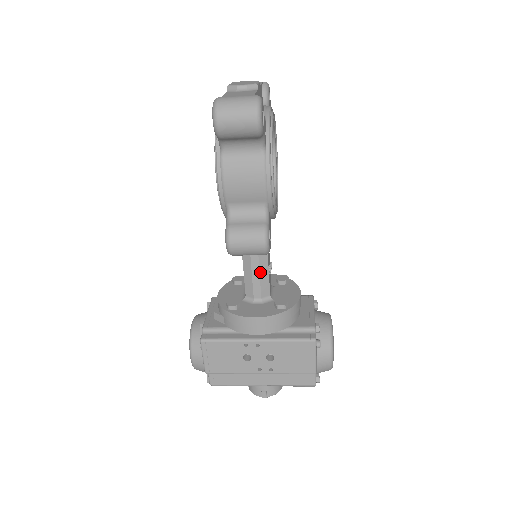
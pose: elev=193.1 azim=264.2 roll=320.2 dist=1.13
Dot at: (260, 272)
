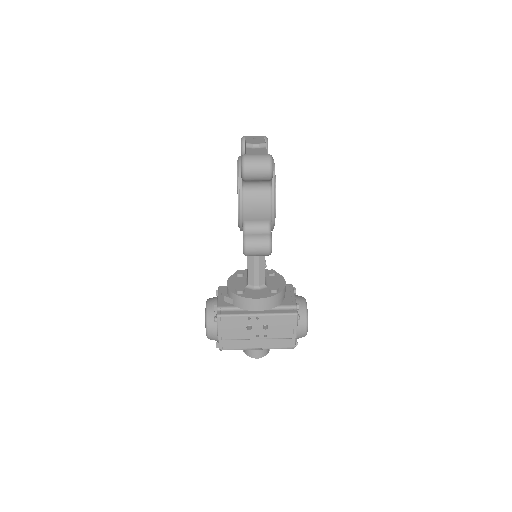
Dot at: (259, 267)
